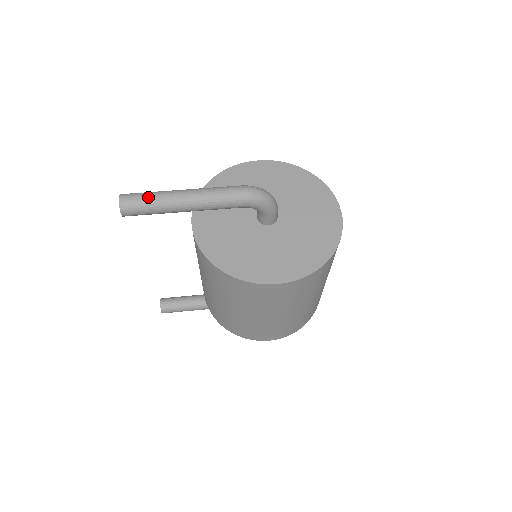
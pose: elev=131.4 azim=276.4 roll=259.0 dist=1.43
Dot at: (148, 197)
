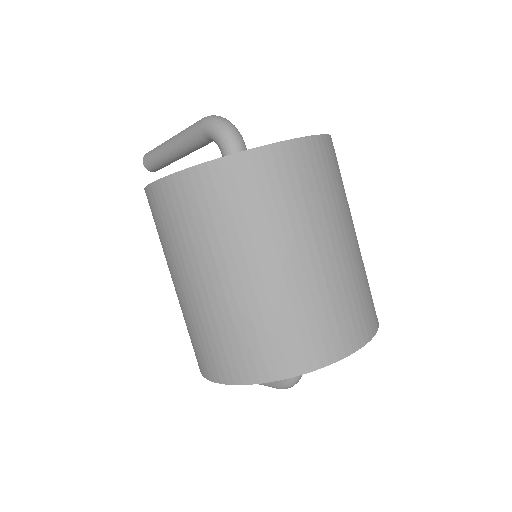
Dot at: occluded
